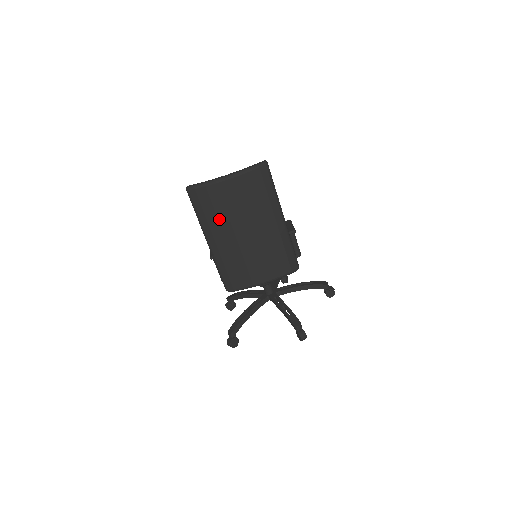
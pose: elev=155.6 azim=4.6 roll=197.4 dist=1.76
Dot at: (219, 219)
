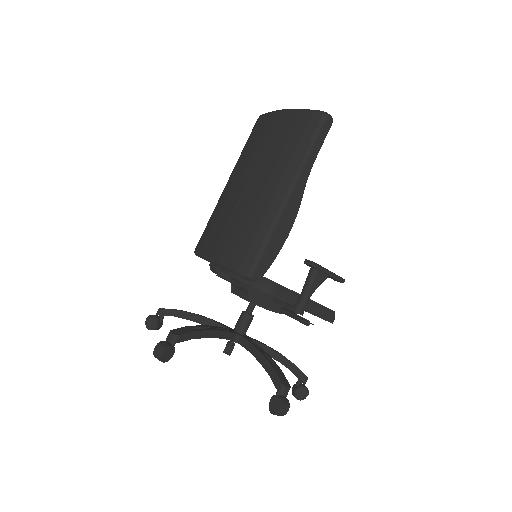
Dot at: (246, 156)
